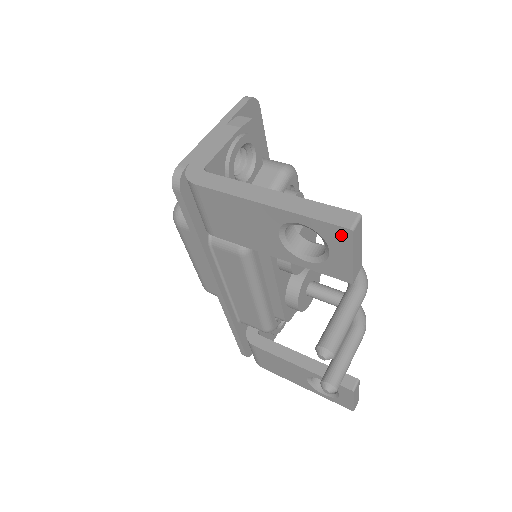
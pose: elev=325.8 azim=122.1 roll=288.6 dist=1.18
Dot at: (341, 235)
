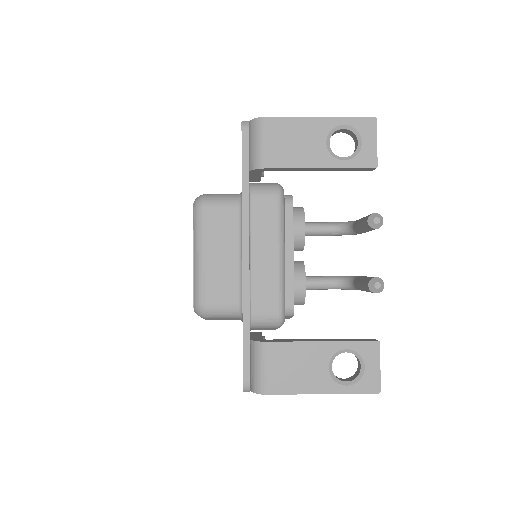
Dot at: (370, 124)
